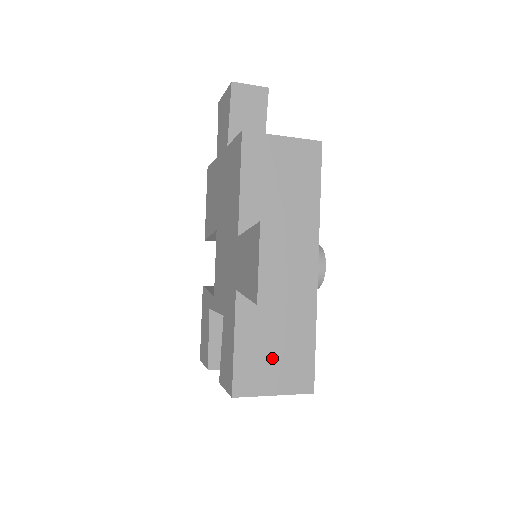
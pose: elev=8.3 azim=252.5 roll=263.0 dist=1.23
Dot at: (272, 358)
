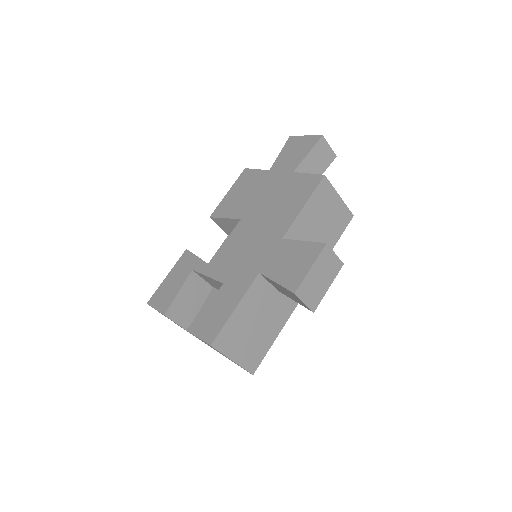
Dot at: (248, 334)
